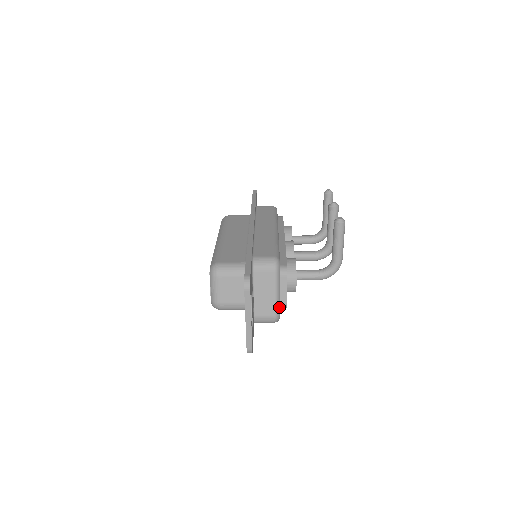
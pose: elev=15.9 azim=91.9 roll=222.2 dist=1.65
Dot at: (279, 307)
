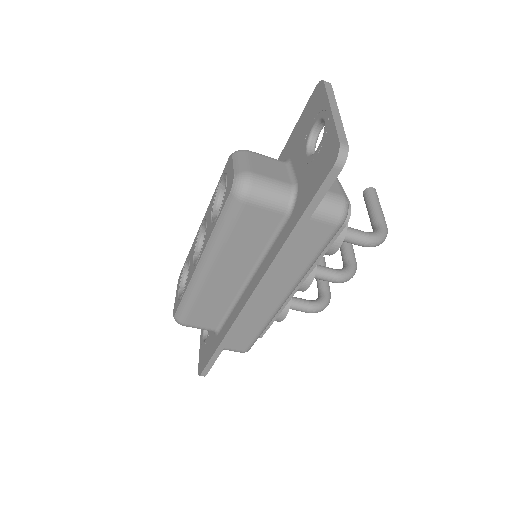
Dot at: occluded
